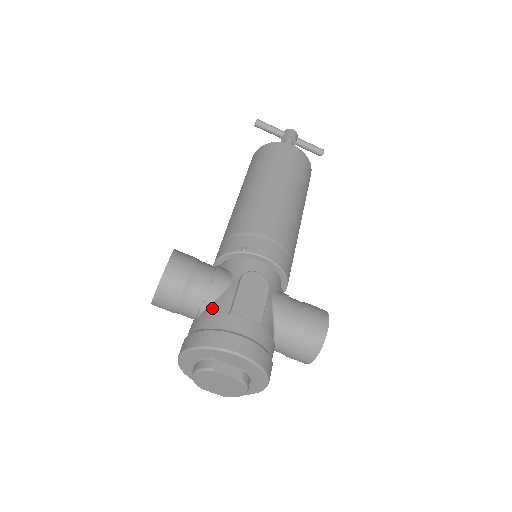
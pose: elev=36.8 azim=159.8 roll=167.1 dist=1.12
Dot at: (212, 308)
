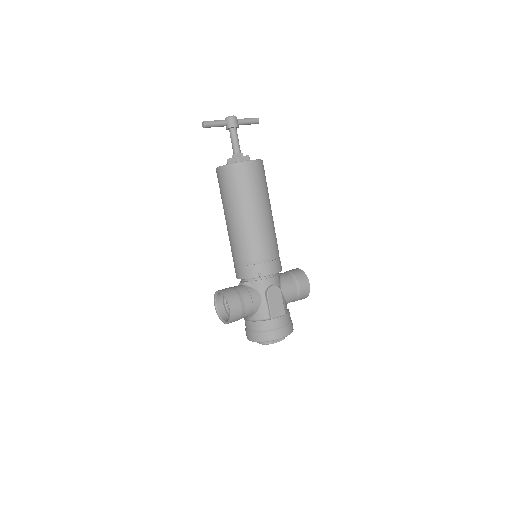
Dot at: (258, 316)
